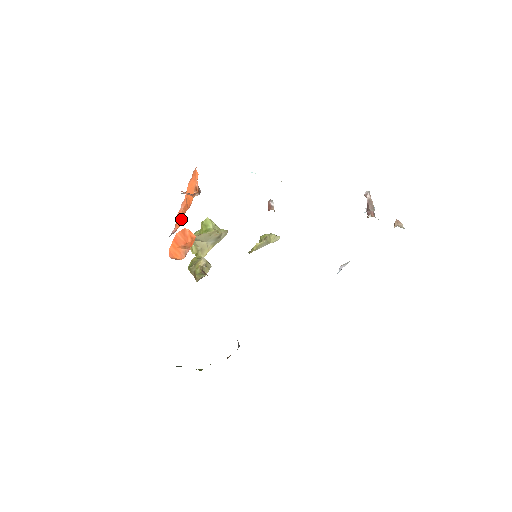
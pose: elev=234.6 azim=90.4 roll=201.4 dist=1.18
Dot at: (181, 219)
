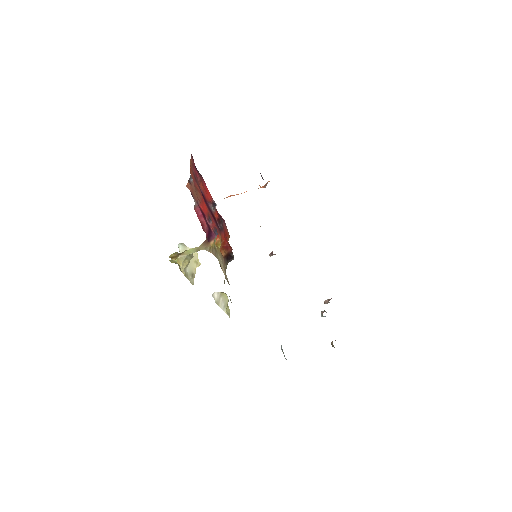
Dot at: occluded
